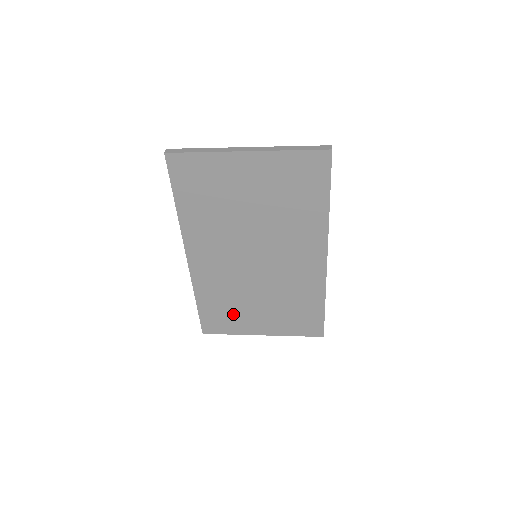
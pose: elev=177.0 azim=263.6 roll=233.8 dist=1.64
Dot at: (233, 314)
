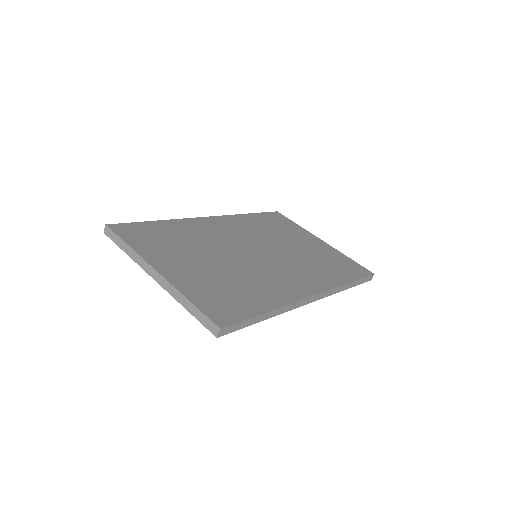
Dot at: occluded
